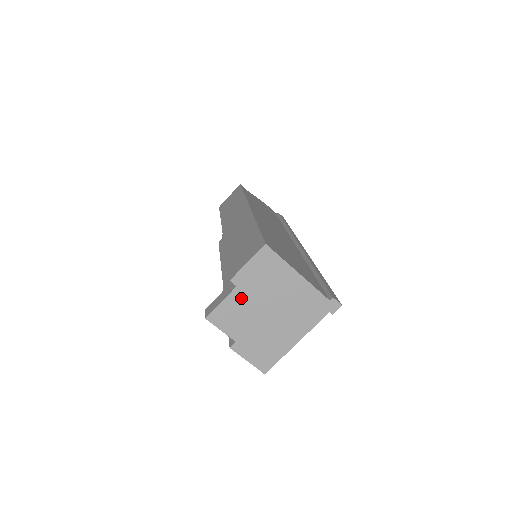
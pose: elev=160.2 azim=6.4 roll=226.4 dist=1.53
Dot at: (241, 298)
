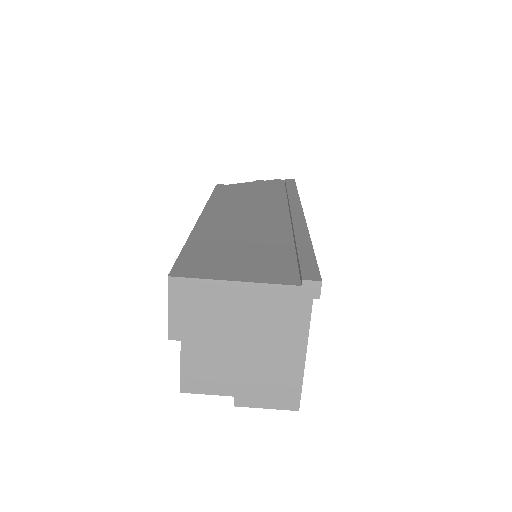
Dot at: (197, 349)
